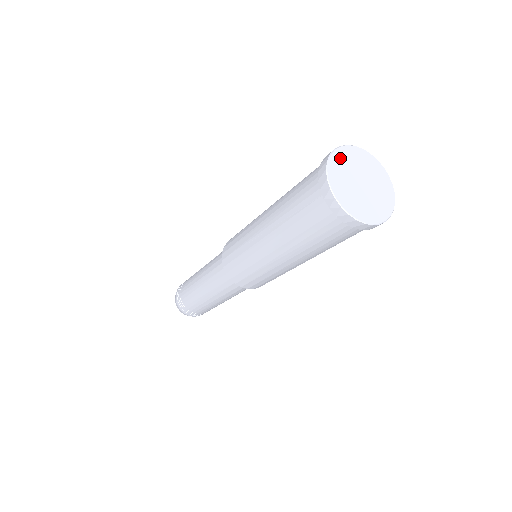
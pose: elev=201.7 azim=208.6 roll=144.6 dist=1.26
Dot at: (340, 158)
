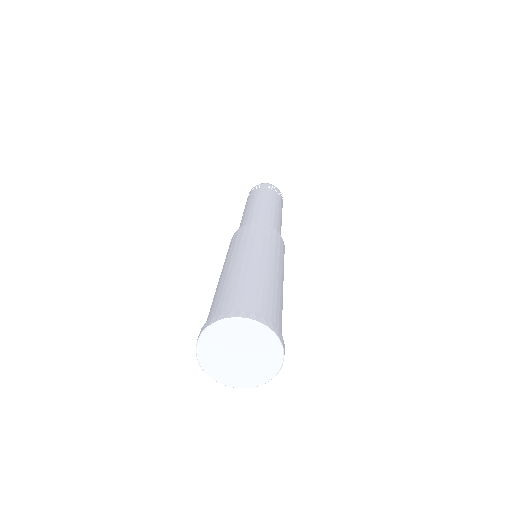
Dot at: (213, 335)
